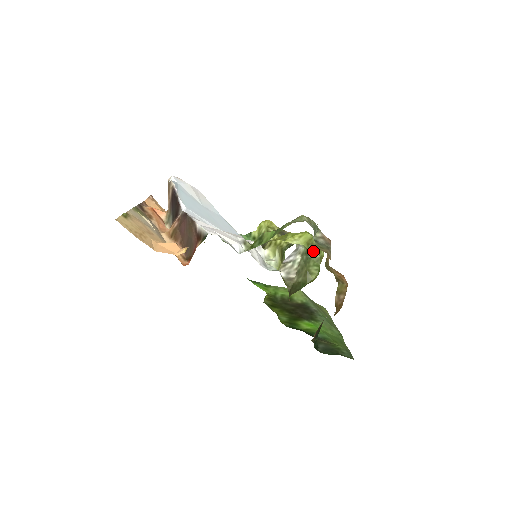
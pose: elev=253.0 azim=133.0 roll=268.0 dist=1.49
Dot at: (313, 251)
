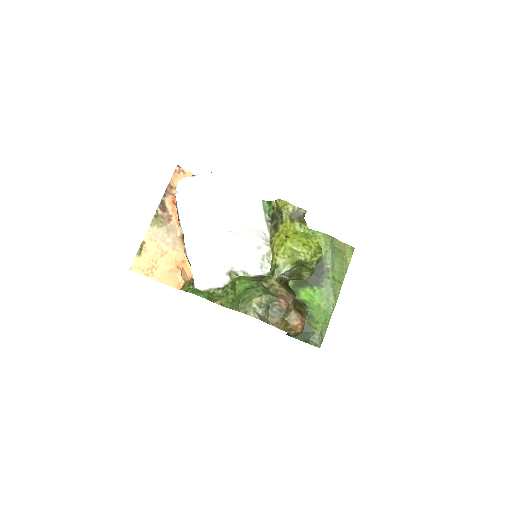
Dot at: (303, 264)
